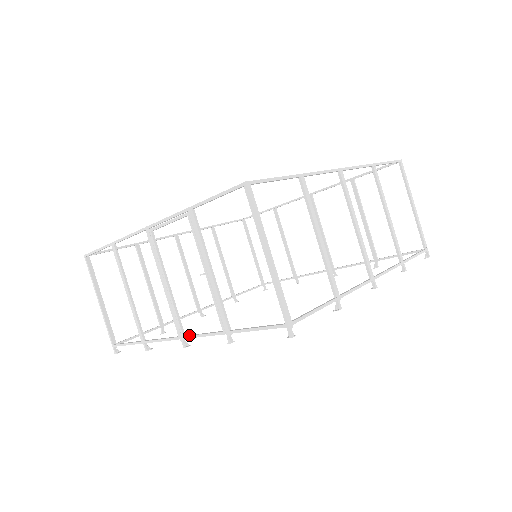
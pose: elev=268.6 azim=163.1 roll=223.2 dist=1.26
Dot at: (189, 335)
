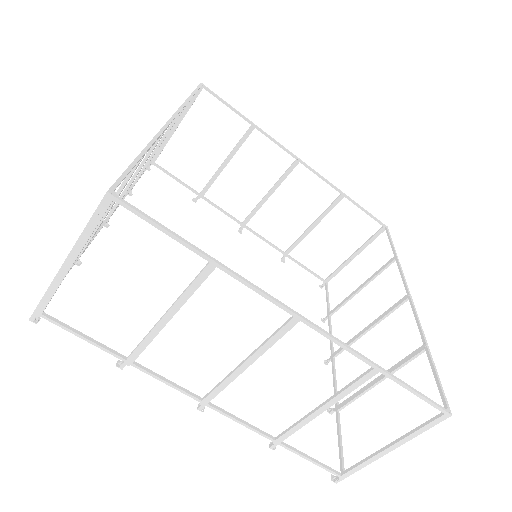
Dot at: (104, 221)
